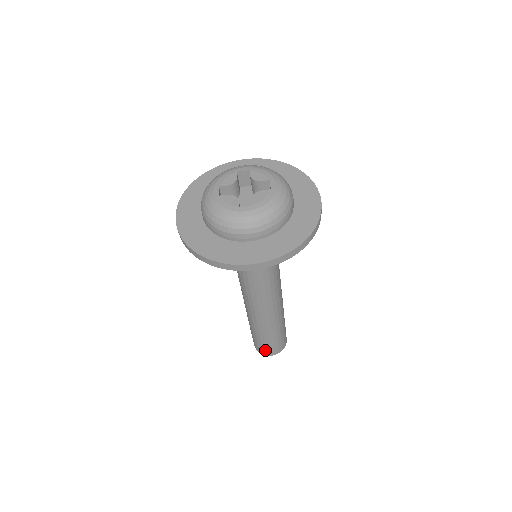
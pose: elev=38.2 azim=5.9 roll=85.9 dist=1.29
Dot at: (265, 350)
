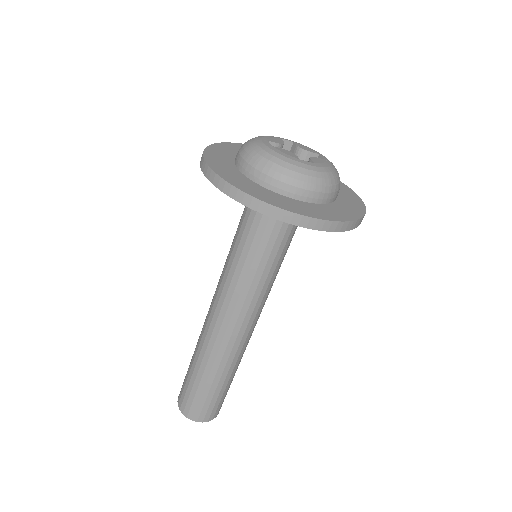
Dot at: (199, 411)
